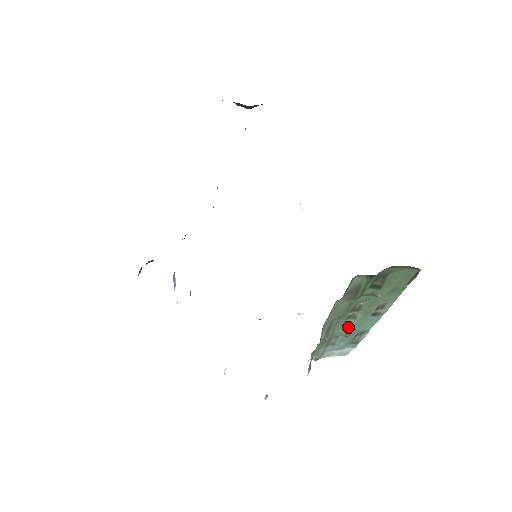
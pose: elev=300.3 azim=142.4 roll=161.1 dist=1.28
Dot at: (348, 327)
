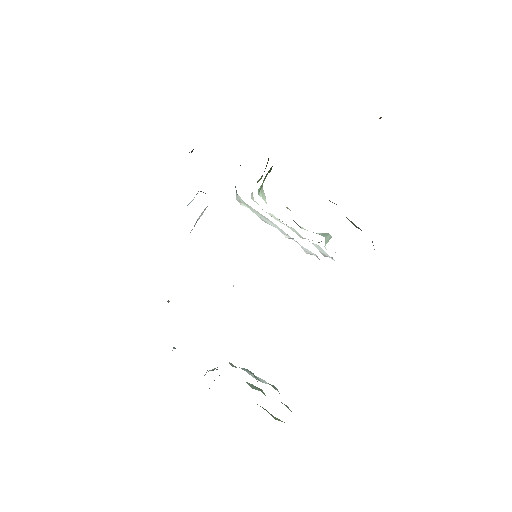
Dot at: (254, 387)
